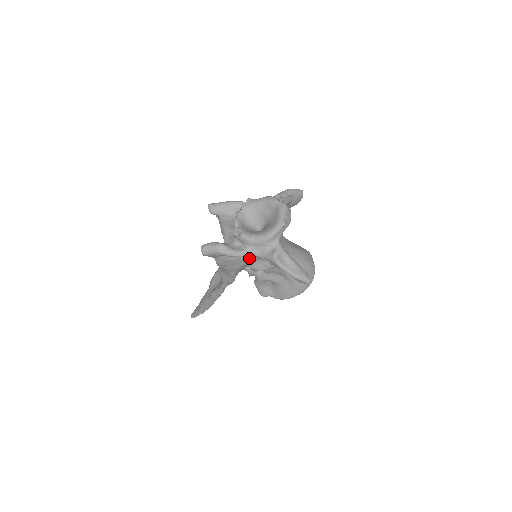
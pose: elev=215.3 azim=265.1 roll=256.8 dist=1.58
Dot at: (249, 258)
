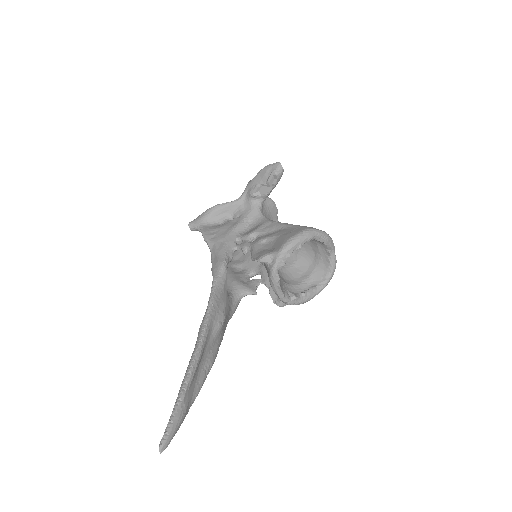
Dot at: (236, 223)
